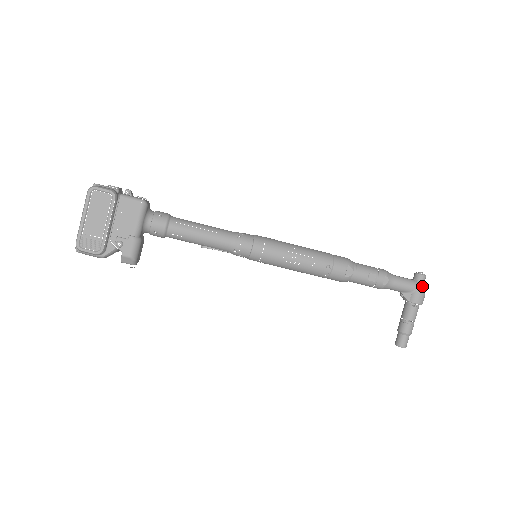
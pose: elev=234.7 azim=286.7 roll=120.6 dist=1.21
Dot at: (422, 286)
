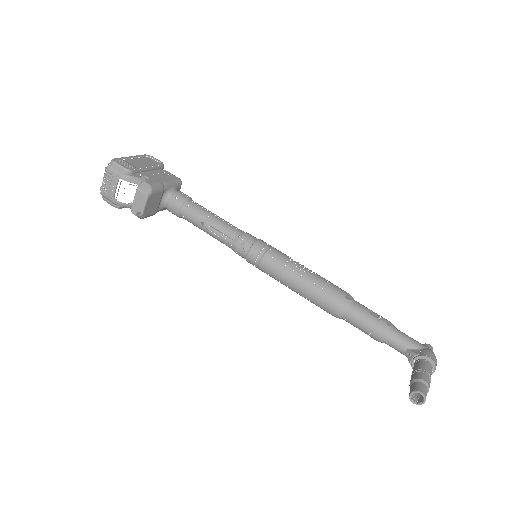
Dot at: (431, 350)
